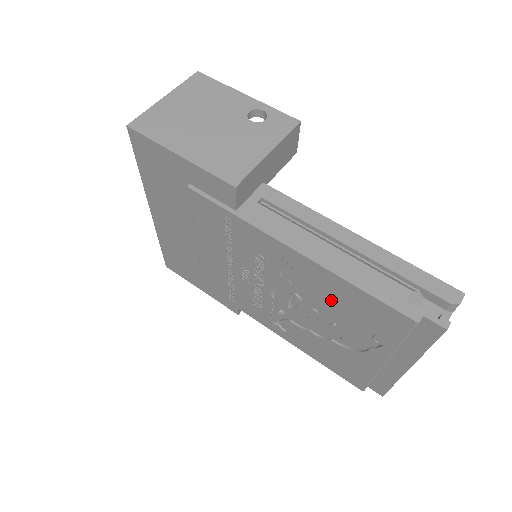
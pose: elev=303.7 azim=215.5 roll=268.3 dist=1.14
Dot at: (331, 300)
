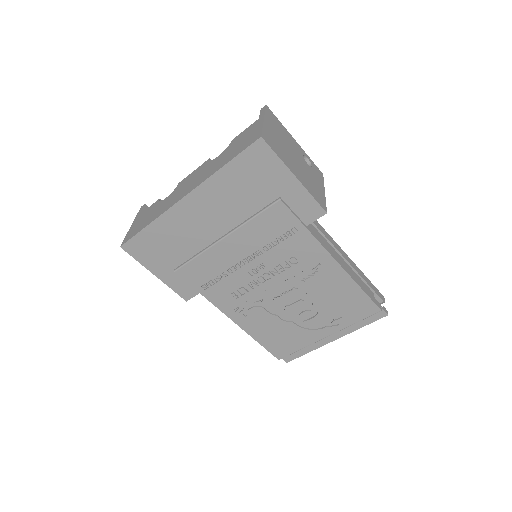
Dot at: (329, 295)
